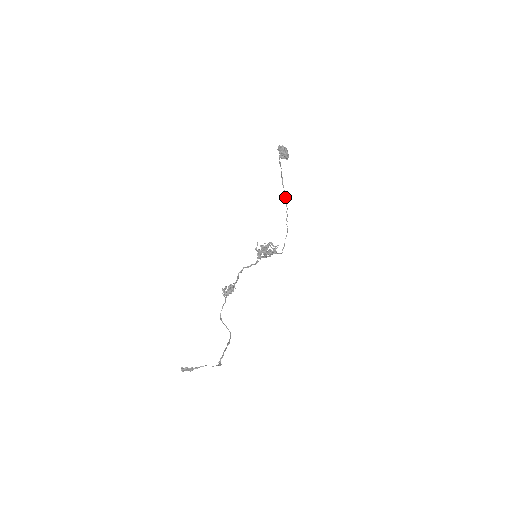
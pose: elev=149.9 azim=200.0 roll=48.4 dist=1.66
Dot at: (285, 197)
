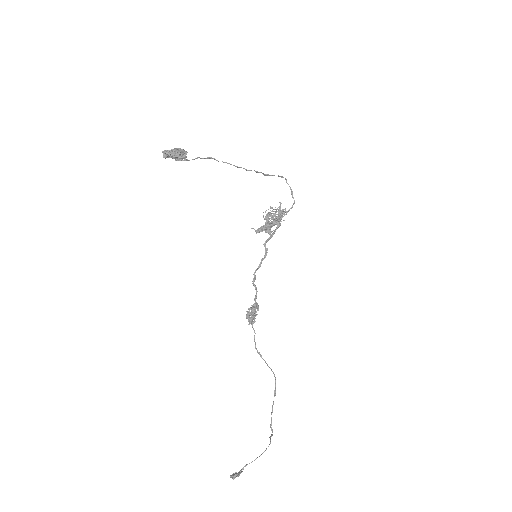
Dot at: occluded
